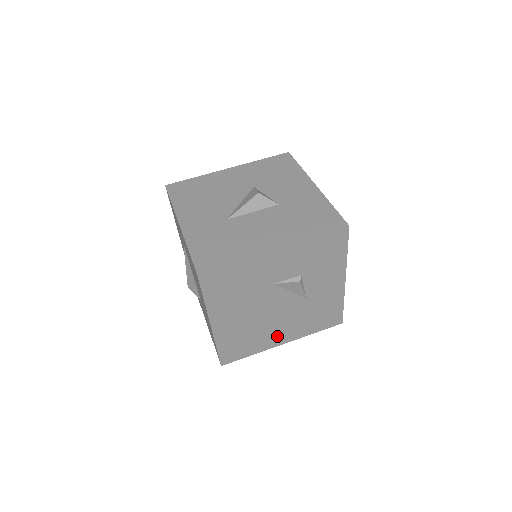
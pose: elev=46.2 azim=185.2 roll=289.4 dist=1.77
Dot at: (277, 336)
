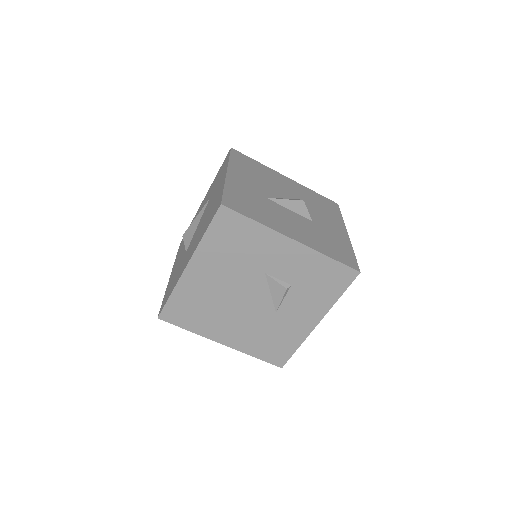
Dot at: (224, 330)
